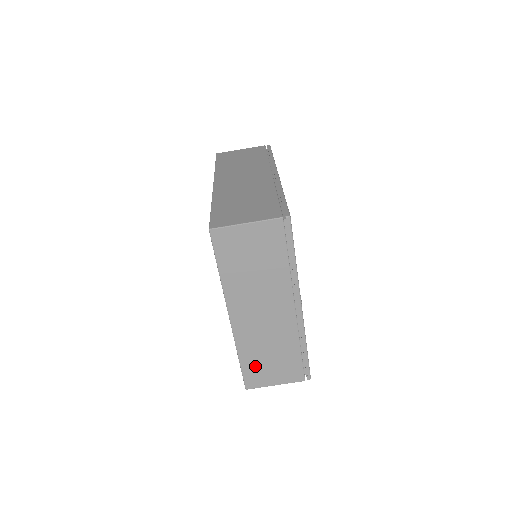
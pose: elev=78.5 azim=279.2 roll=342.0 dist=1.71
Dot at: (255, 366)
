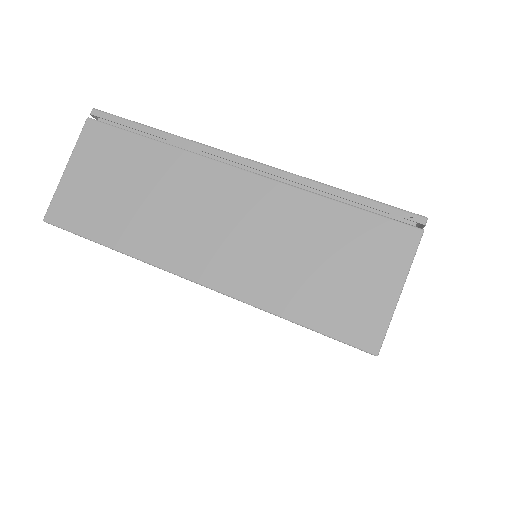
Dot at: (325, 302)
